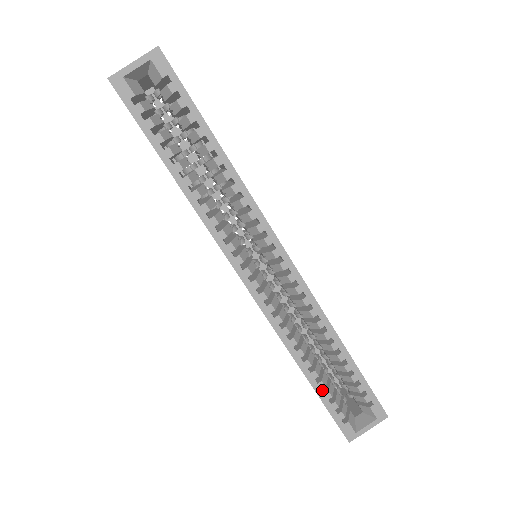
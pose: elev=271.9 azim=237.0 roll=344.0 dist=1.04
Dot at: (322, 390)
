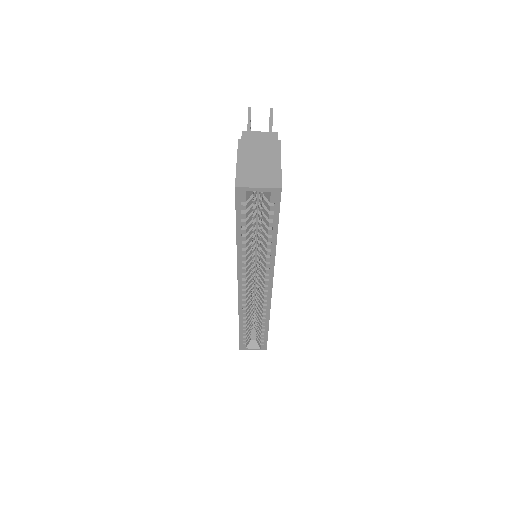
Dot at: occluded
